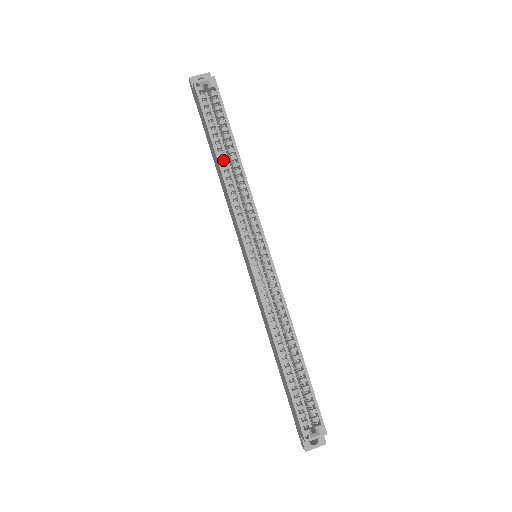
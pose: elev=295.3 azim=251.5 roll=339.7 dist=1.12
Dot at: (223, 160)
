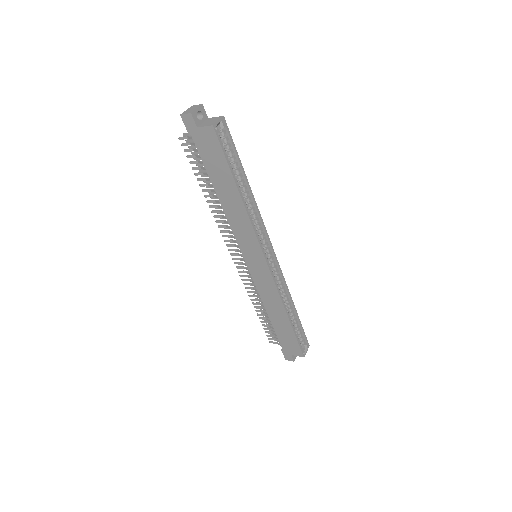
Dot at: (241, 193)
